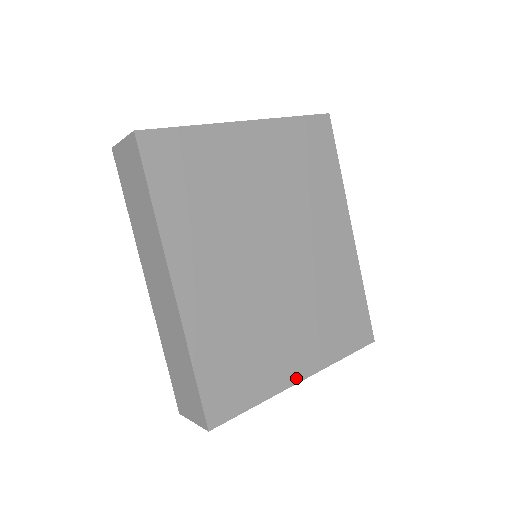
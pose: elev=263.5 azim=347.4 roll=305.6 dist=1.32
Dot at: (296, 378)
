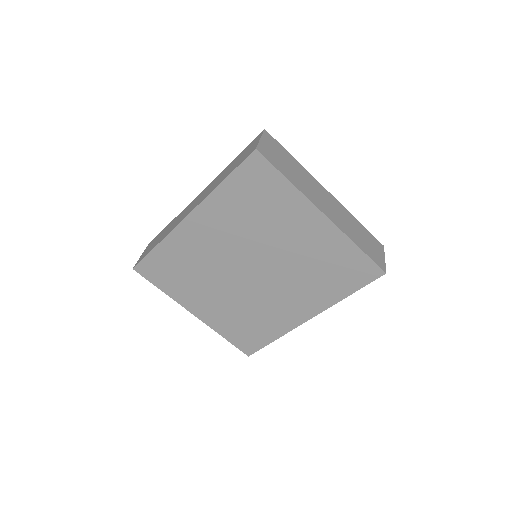
Dot at: (192, 310)
